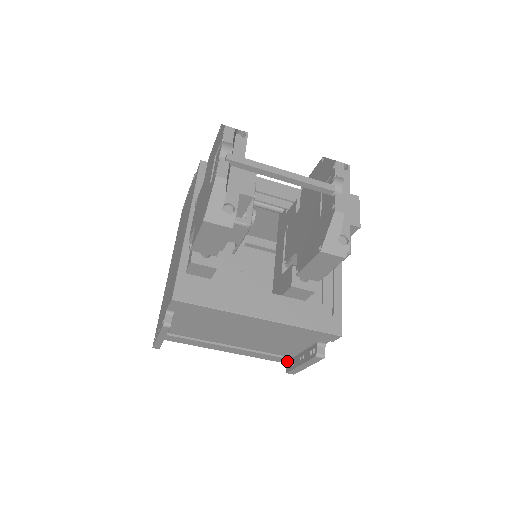
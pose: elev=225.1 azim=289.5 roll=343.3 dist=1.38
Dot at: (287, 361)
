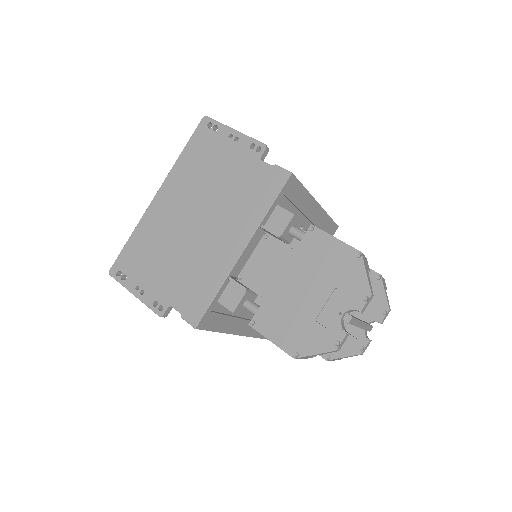
Dot at: occluded
